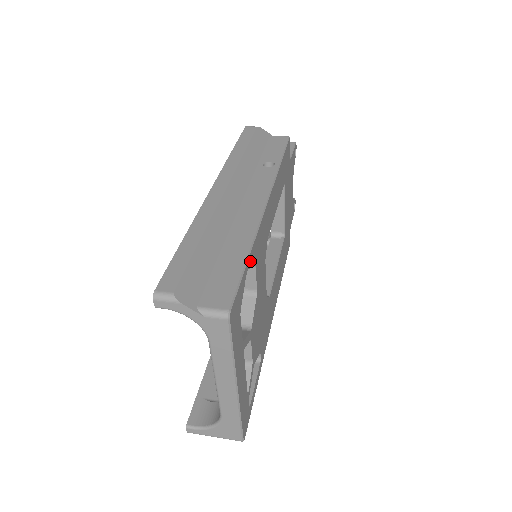
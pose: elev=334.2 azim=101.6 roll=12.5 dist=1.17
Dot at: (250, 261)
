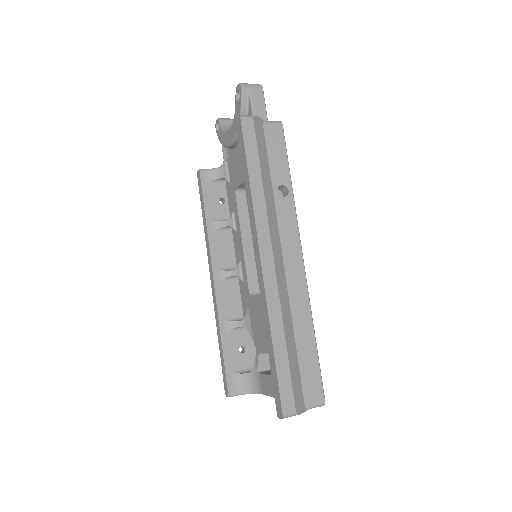
Dot at: occluded
